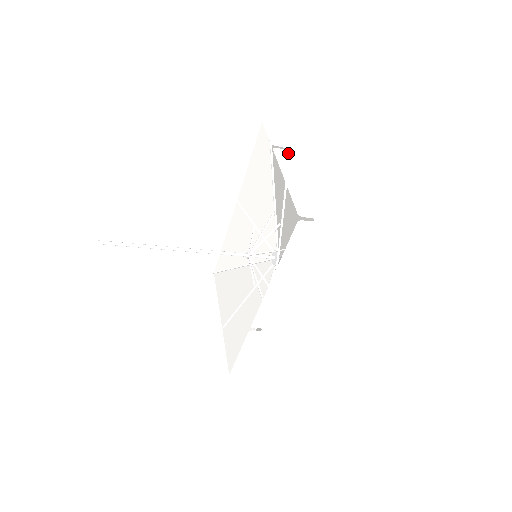
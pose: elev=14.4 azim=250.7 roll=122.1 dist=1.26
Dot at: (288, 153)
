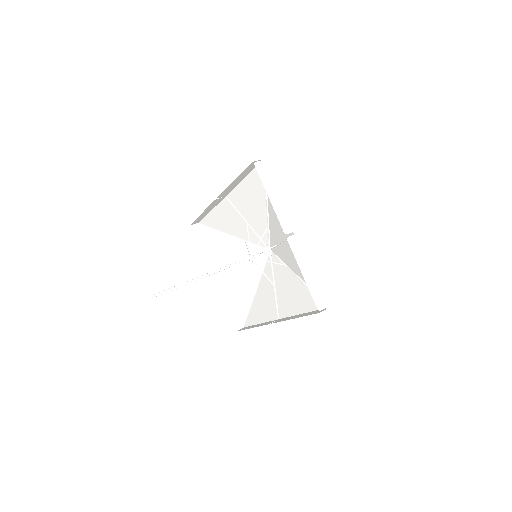
Dot at: (297, 239)
